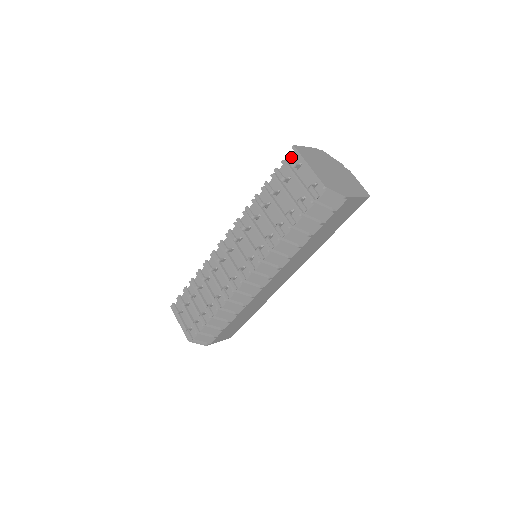
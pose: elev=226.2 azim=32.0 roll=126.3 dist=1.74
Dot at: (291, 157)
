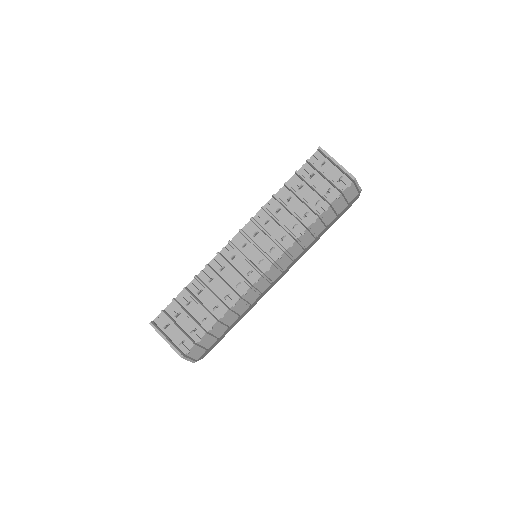
Dot at: (313, 157)
